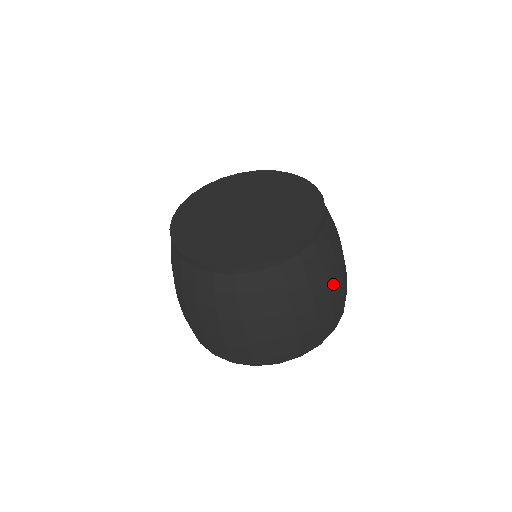
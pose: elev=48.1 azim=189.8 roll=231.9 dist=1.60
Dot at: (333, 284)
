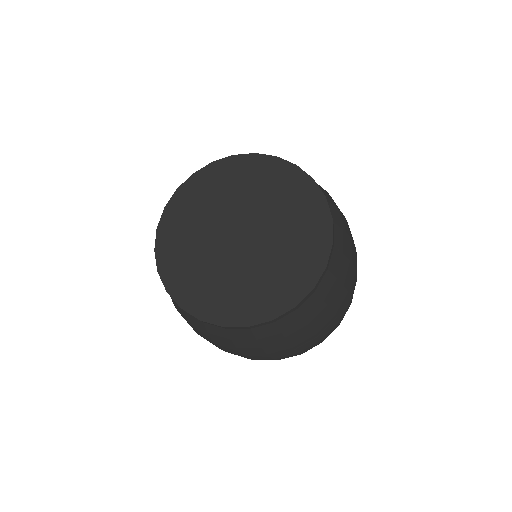
Dot at: occluded
